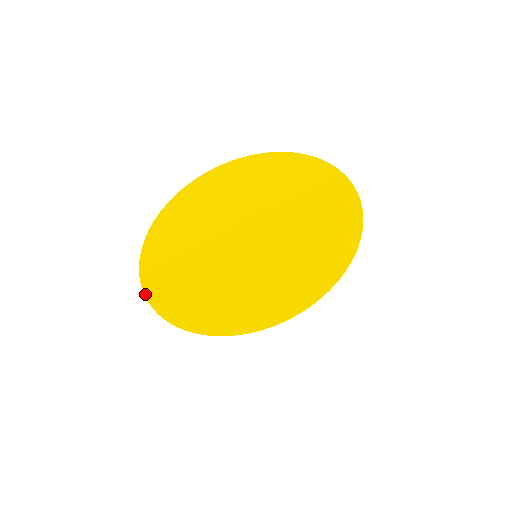
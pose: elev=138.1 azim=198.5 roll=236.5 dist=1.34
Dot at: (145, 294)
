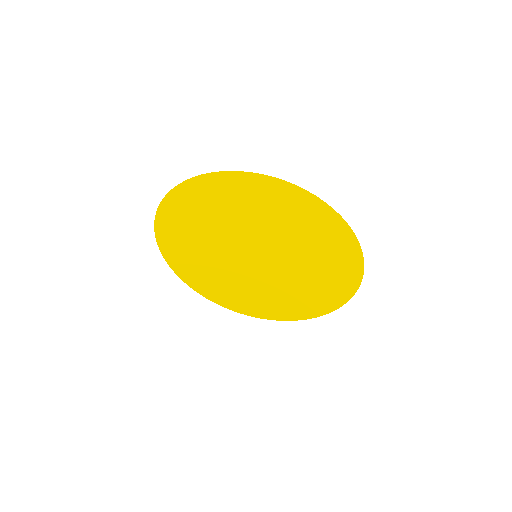
Dot at: (170, 192)
